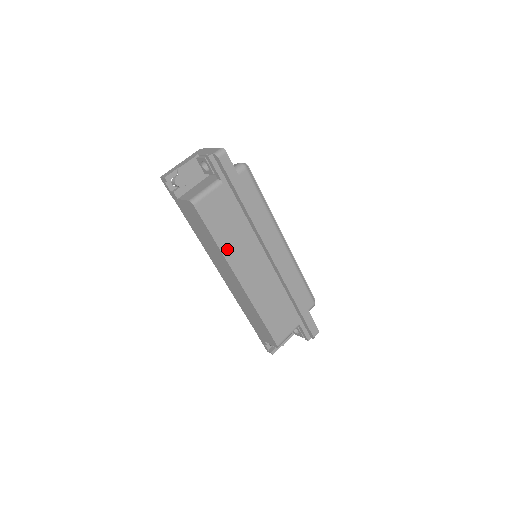
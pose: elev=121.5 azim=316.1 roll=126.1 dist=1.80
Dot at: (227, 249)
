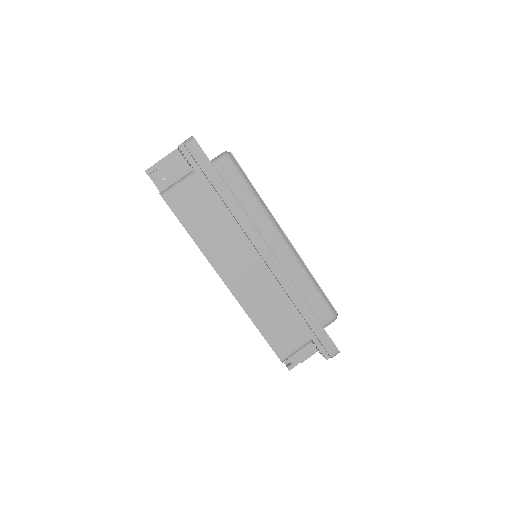
Dot at: (206, 246)
